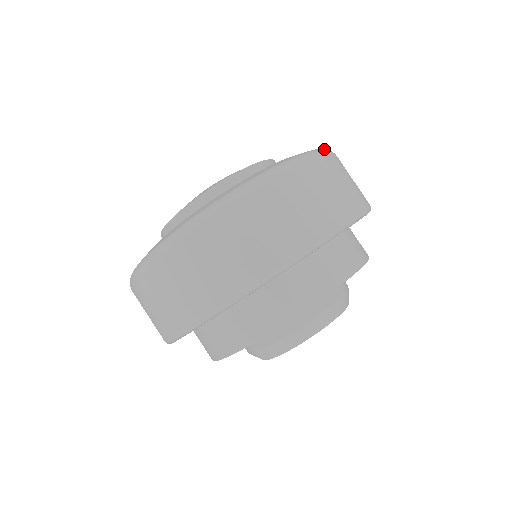
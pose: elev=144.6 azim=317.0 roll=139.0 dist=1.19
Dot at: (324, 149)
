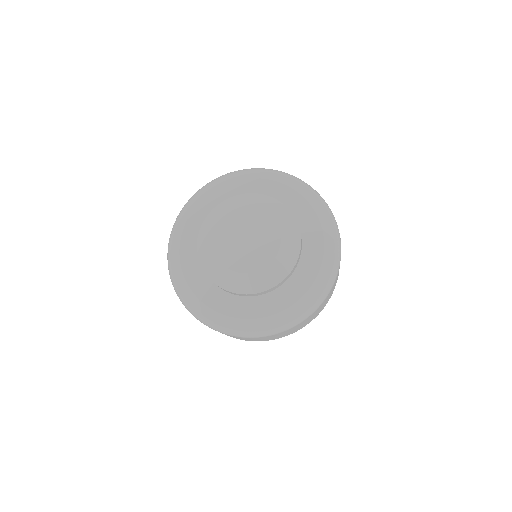
Dot at: (323, 200)
